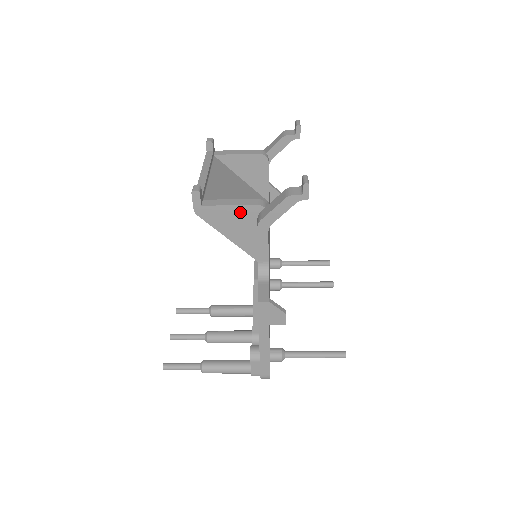
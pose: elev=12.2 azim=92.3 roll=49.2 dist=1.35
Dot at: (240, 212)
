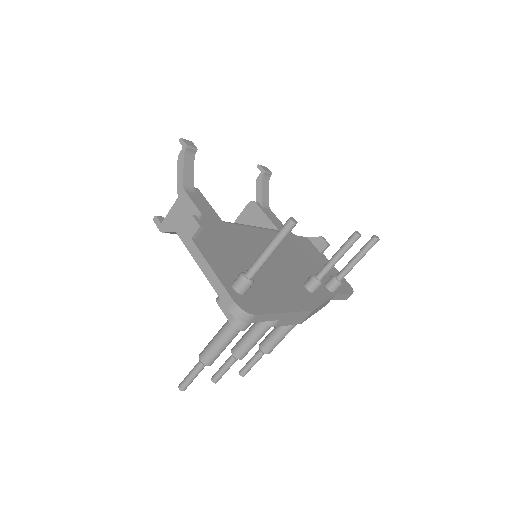
Dot at: (179, 205)
